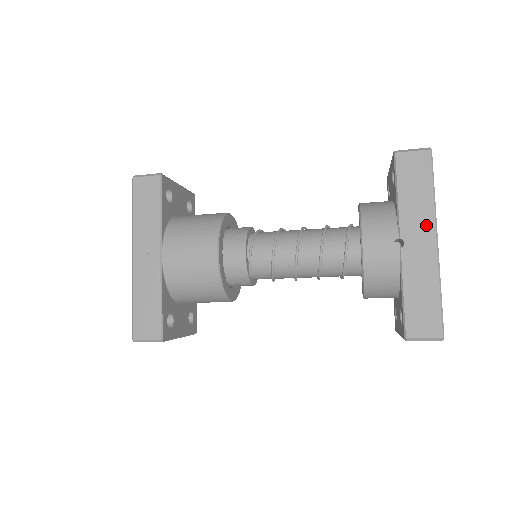
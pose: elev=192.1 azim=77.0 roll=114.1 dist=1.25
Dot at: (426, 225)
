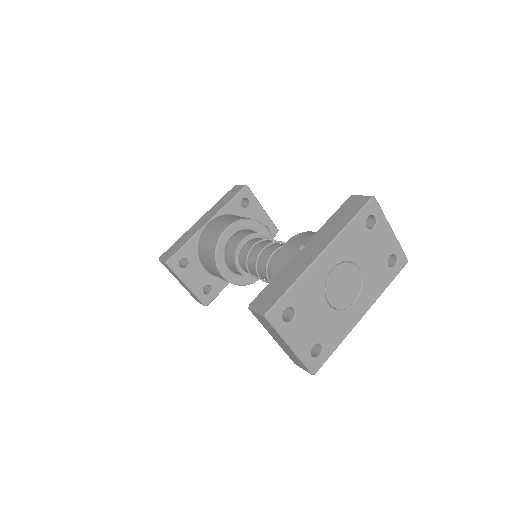
Dot at: (326, 240)
